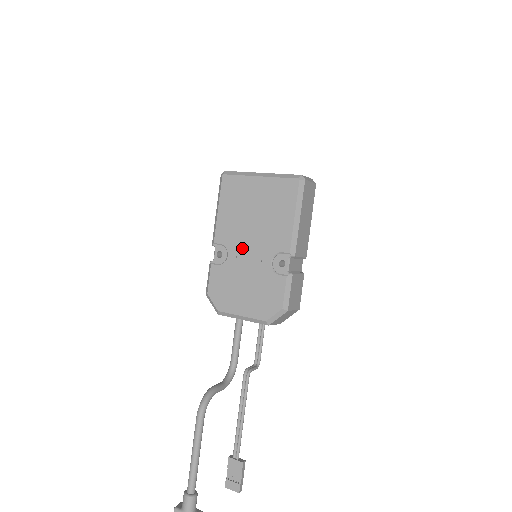
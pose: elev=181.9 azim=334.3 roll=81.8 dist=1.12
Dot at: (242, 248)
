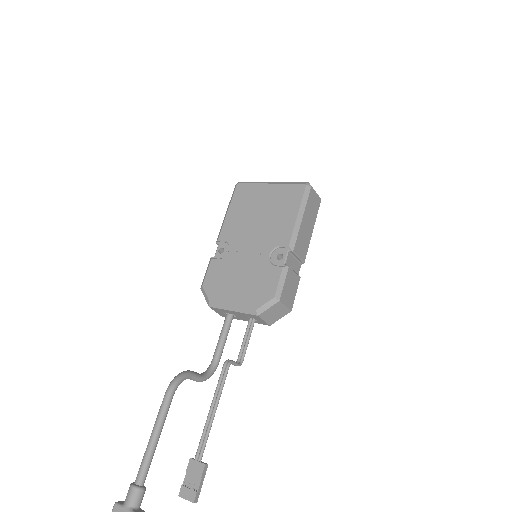
Dot at: (244, 243)
